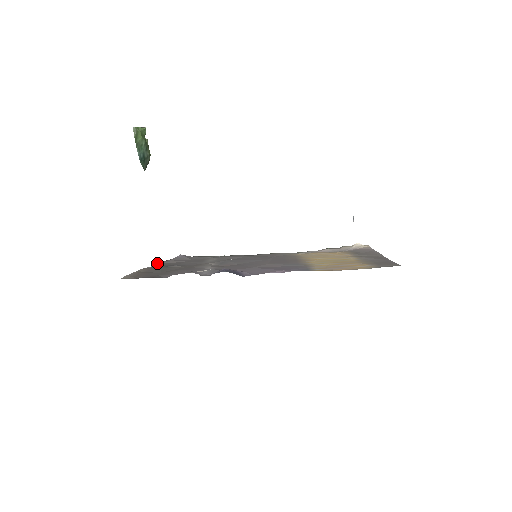
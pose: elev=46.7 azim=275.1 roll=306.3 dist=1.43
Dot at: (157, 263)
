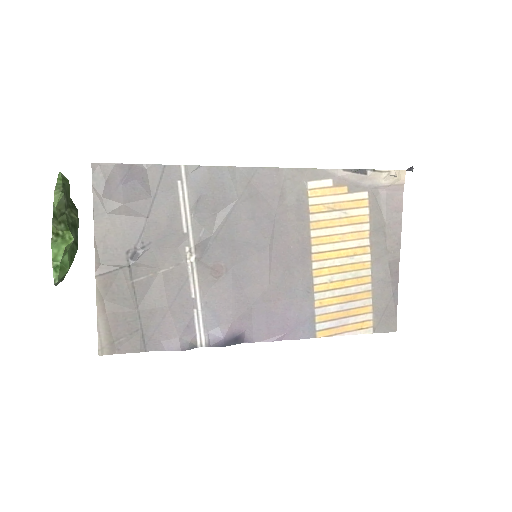
Dot at: occluded
